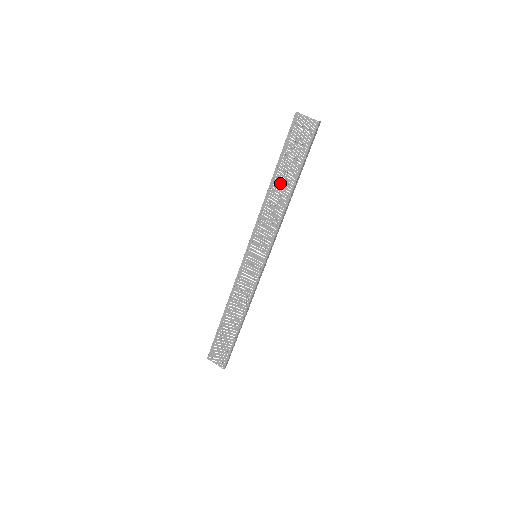
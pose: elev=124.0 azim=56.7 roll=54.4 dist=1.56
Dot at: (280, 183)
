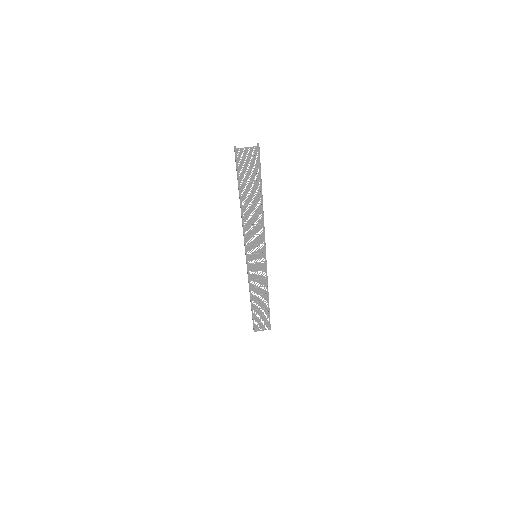
Dot at: occluded
